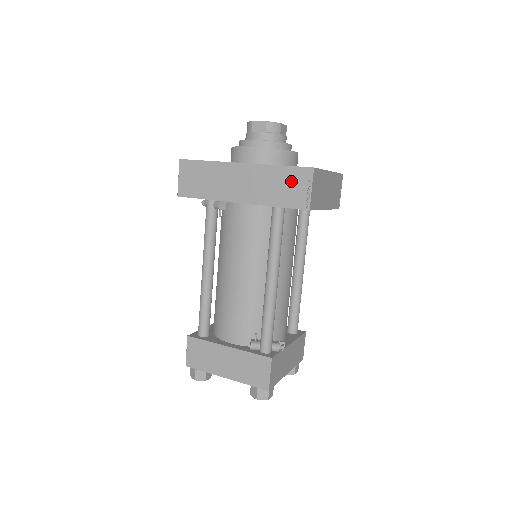
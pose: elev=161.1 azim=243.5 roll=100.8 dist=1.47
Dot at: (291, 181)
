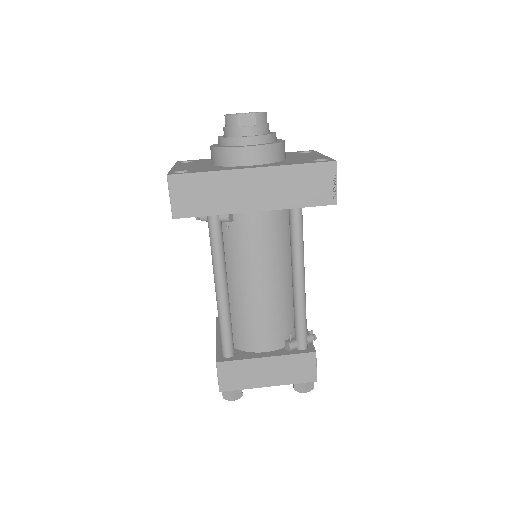
Dot at: (314, 178)
